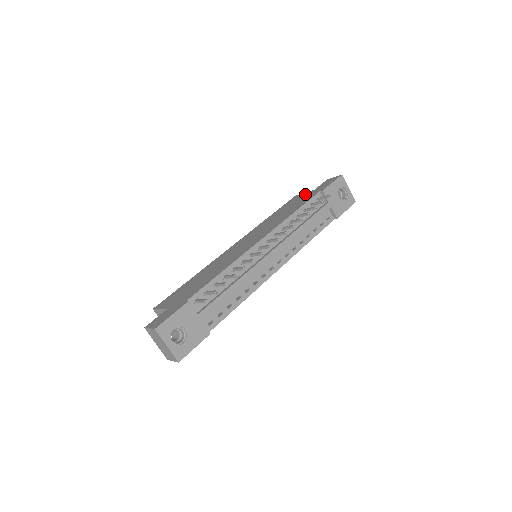
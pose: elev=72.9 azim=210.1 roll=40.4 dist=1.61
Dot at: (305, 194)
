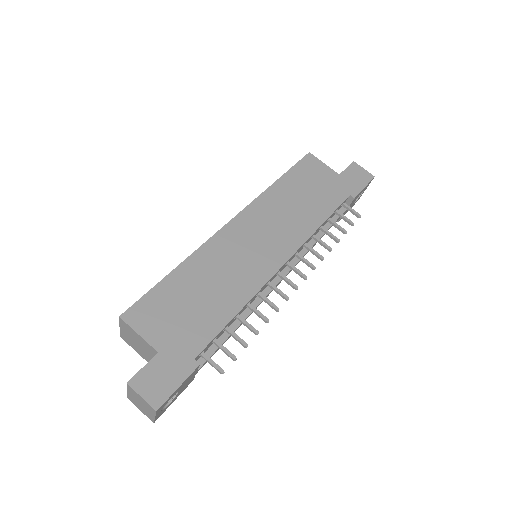
Dot at: (327, 172)
